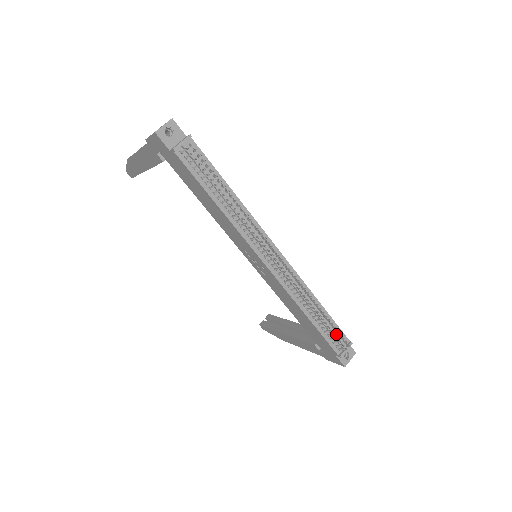
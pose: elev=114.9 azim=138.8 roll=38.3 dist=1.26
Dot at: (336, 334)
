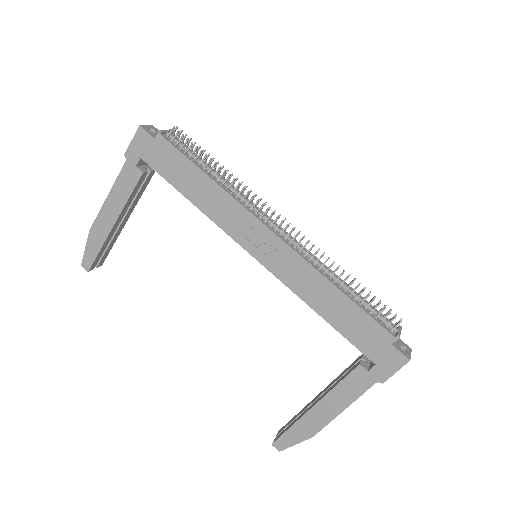
Dot at: (378, 312)
